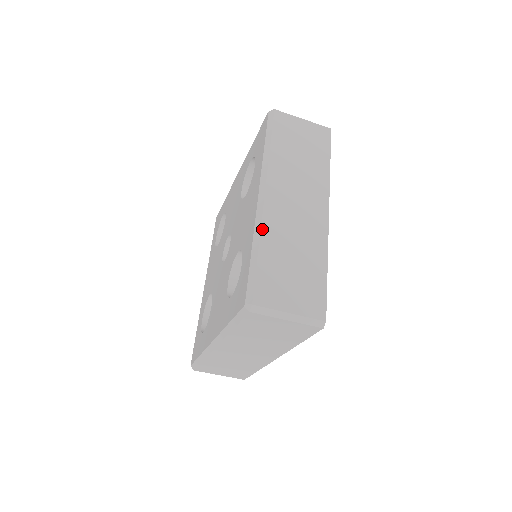
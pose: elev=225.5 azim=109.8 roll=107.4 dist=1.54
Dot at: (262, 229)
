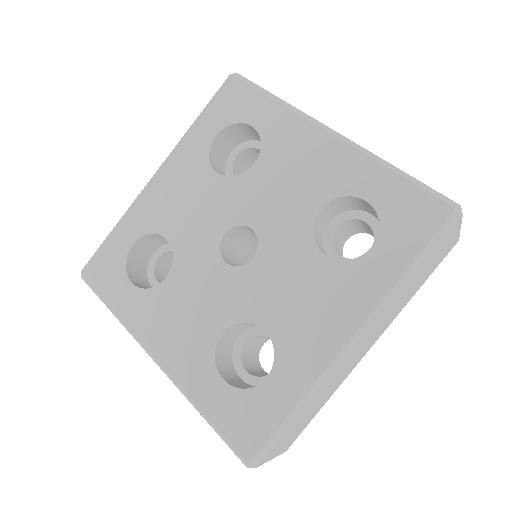
Dot at: (322, 388)
